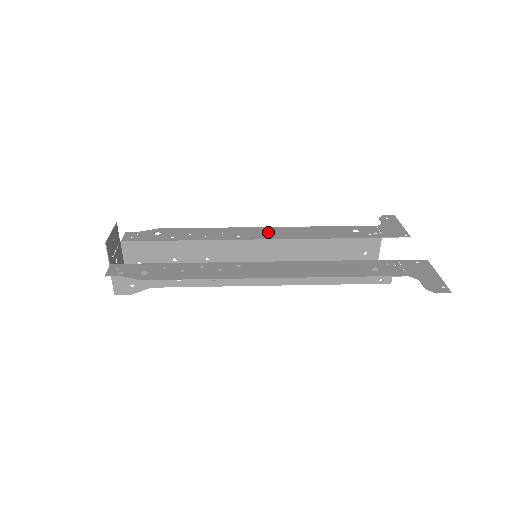
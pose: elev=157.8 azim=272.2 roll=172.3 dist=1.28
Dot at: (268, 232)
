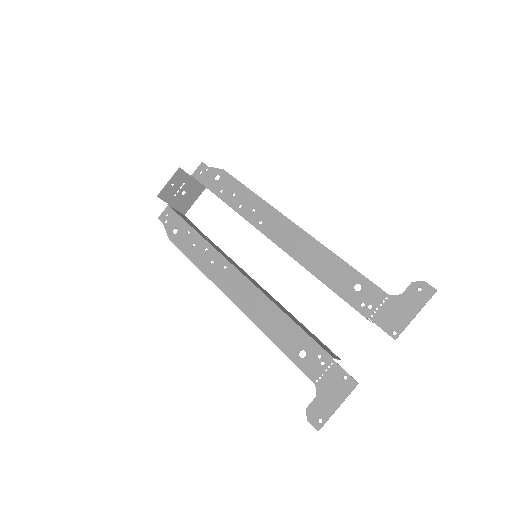
Dot at: (286, 232)
